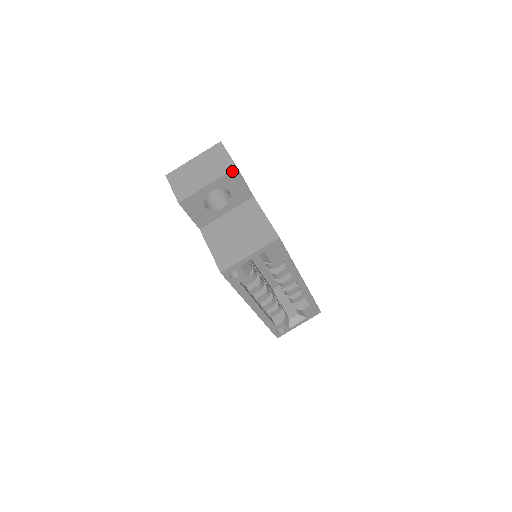
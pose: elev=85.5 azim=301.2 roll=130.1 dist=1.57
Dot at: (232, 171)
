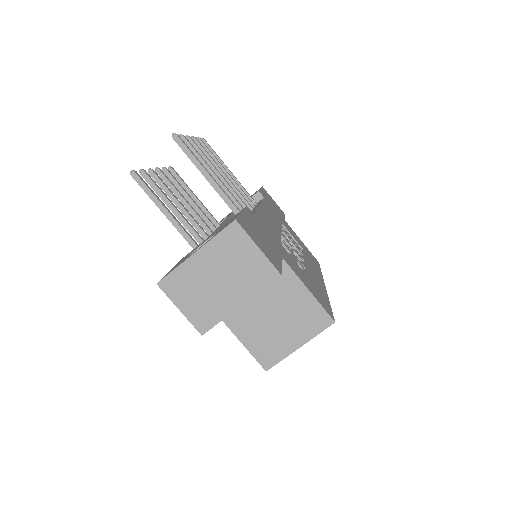
Dot at: (273, 280)
